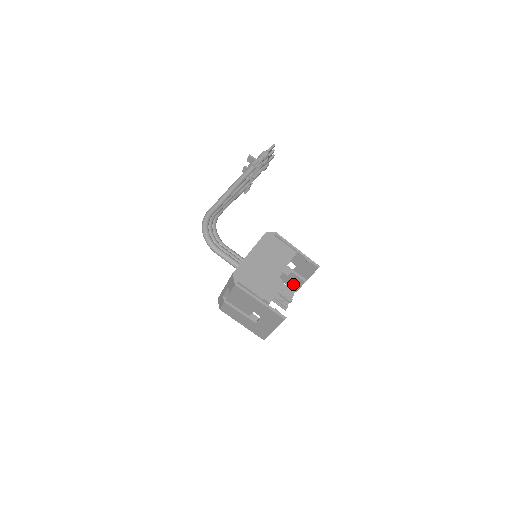
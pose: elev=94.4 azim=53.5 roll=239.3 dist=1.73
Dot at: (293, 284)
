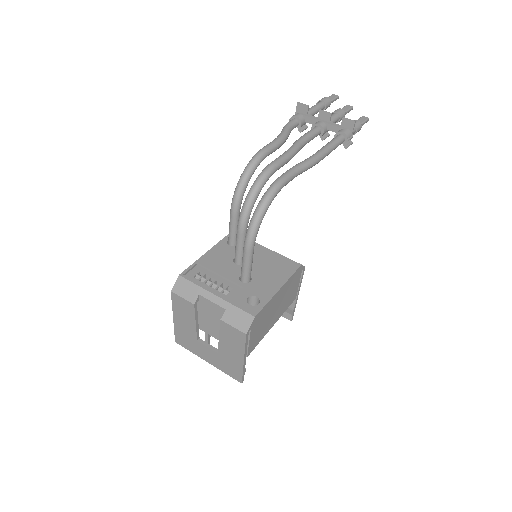
Dot at: occluded
